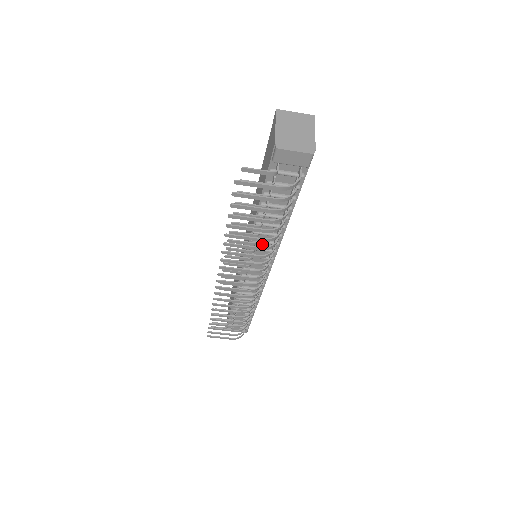
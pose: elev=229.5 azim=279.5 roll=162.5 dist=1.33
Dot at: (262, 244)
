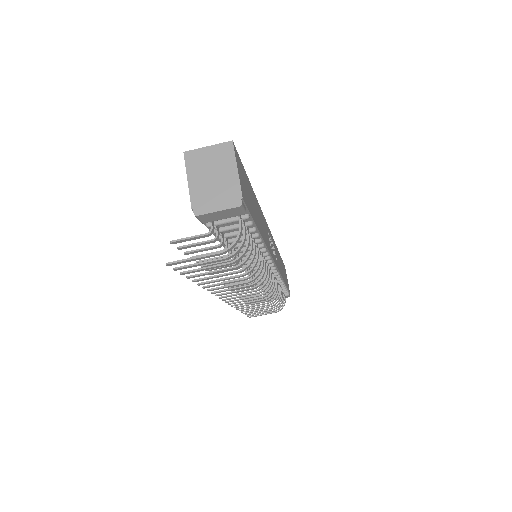
Dot at: occluded
